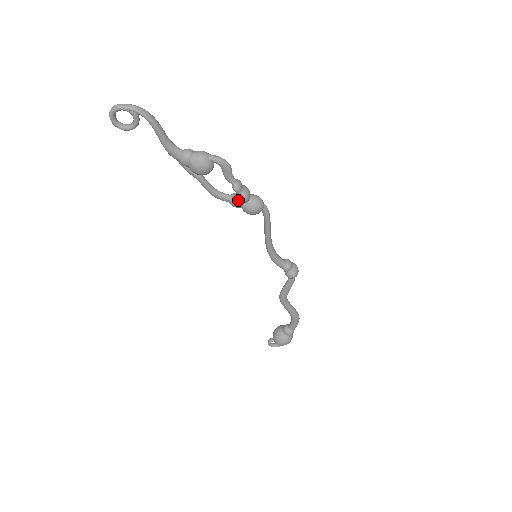
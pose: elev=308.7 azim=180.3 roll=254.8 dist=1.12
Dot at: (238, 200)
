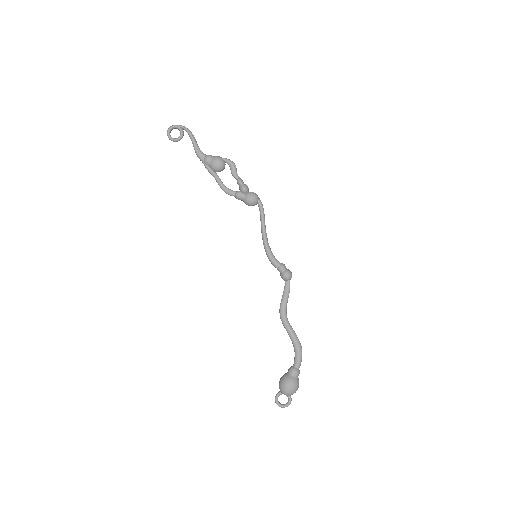
Dot at: (241, 192)
